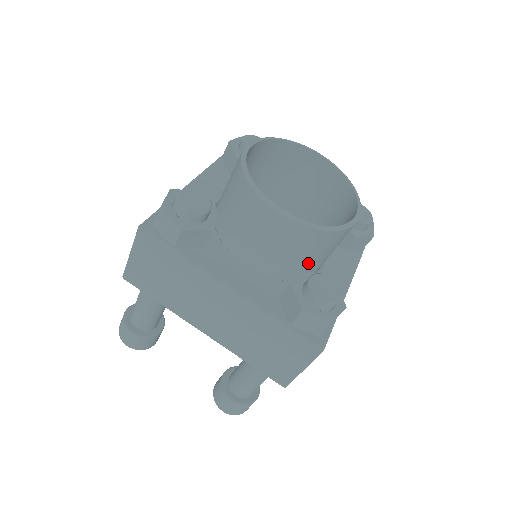
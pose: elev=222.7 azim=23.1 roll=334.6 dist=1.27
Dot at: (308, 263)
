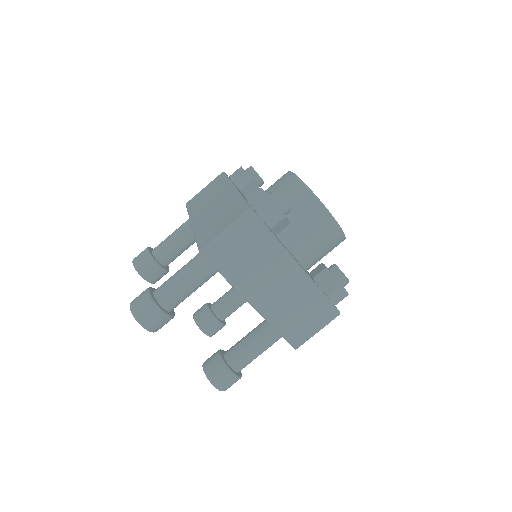
Dot at: (320, 259)
